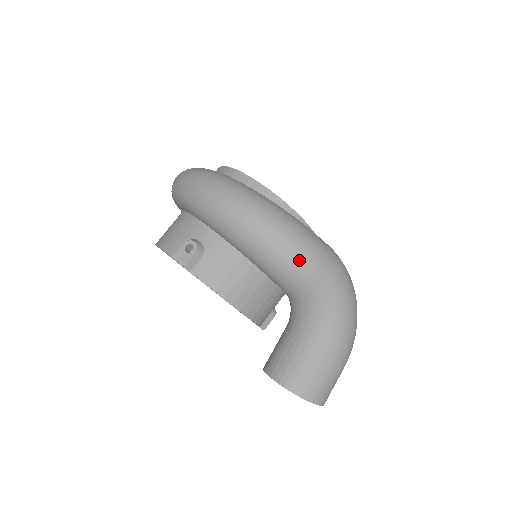
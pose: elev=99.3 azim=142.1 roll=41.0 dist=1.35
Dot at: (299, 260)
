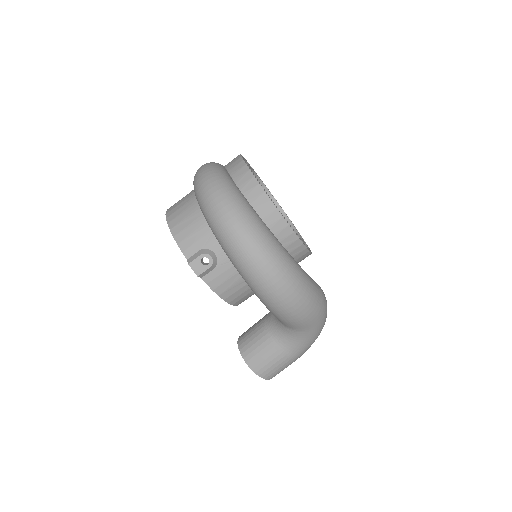
Dot at: (297, 315)
